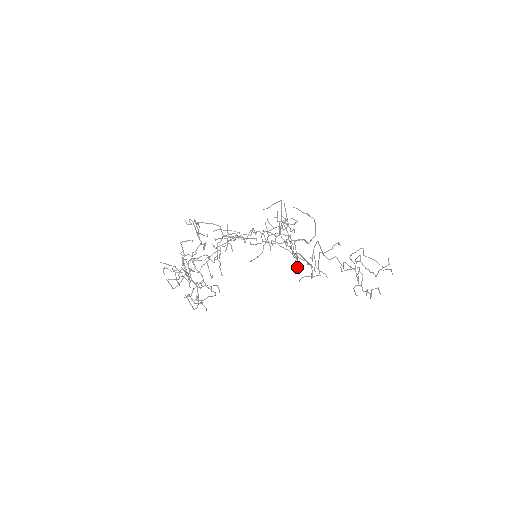
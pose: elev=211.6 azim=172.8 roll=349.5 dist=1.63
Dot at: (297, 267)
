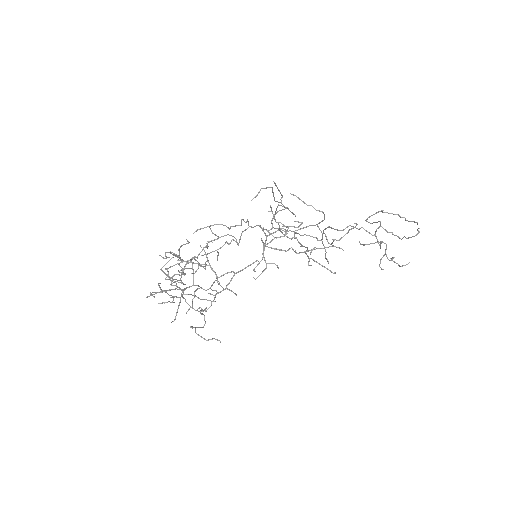
Dot at: occluded
